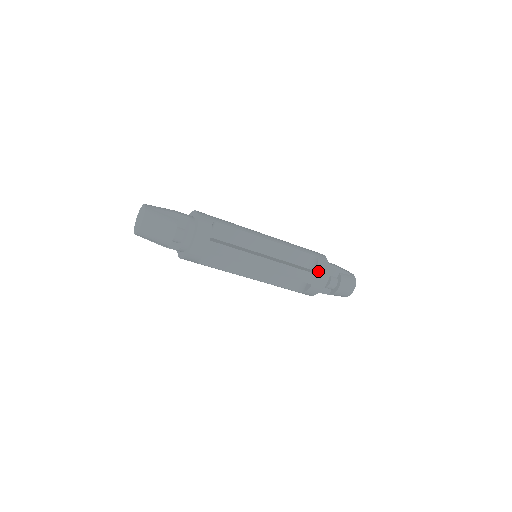
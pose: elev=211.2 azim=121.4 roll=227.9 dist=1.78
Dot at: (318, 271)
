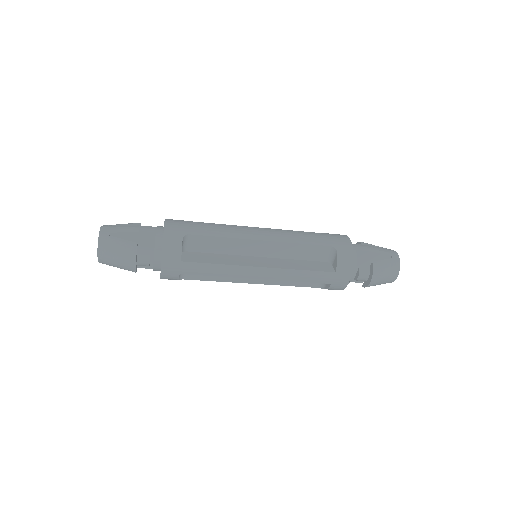
Dot at: (337, 268)
